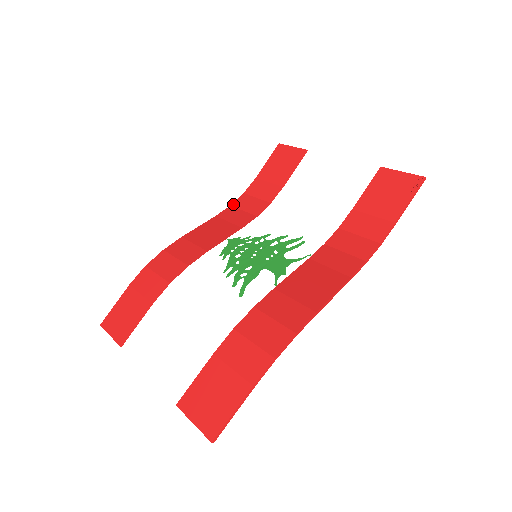
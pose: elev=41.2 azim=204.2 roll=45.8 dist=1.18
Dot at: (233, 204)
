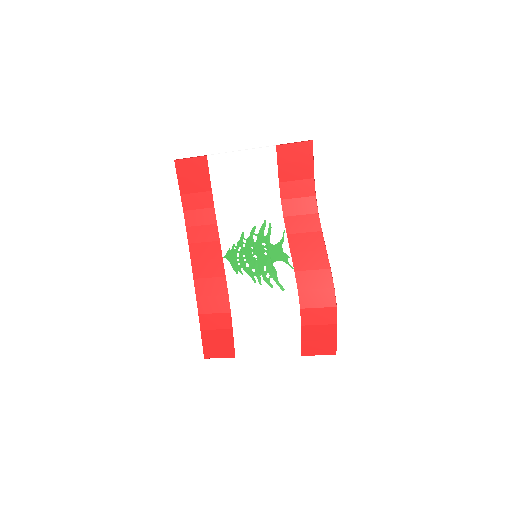
Dot at: (187, 225)
